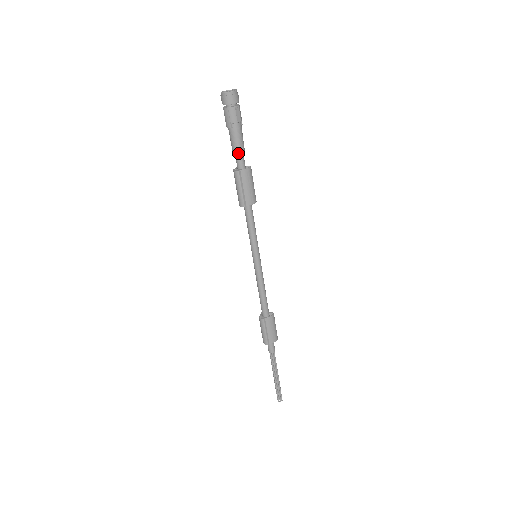
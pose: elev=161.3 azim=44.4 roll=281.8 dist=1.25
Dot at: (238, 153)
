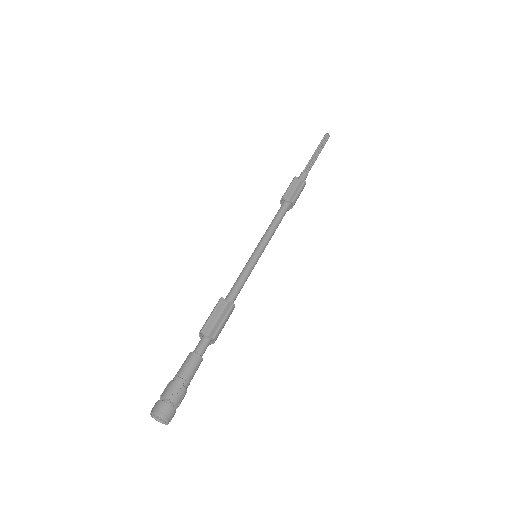
Dot at: occluded
